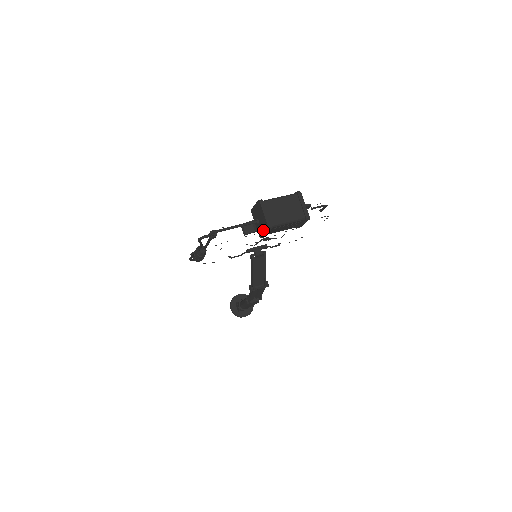
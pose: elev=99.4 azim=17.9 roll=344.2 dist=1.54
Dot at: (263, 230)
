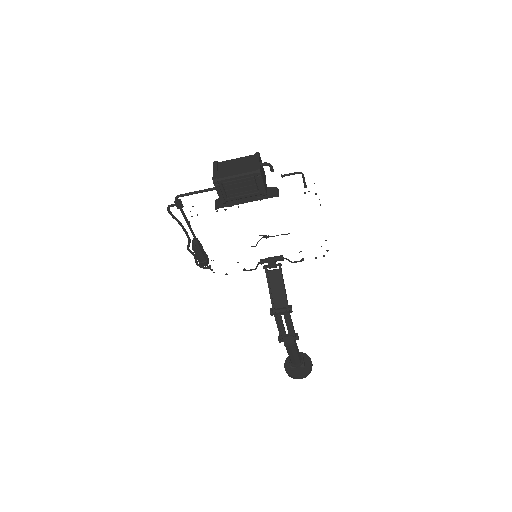
Dot at: (217, 190)
